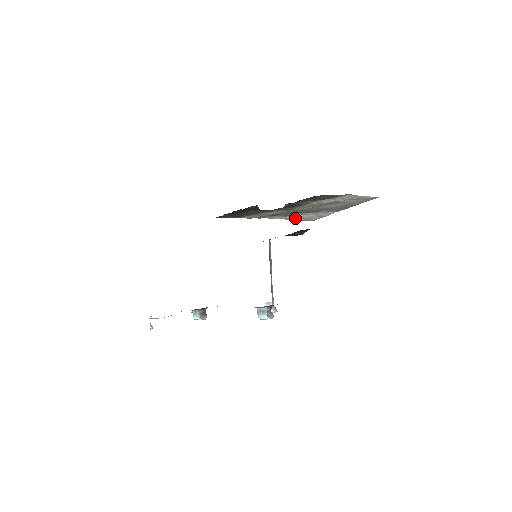
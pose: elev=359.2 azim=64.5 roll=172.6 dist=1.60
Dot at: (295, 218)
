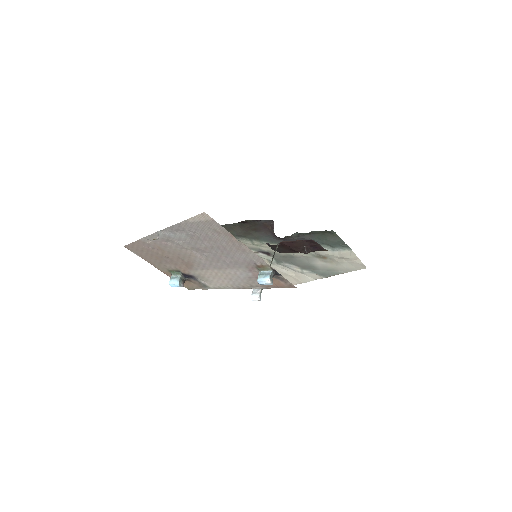
Dot at: occluded
